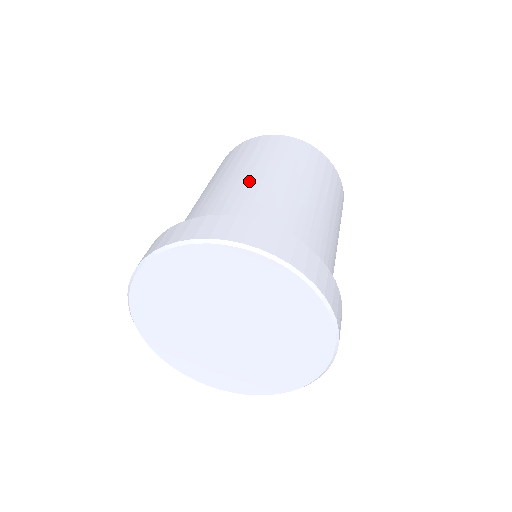
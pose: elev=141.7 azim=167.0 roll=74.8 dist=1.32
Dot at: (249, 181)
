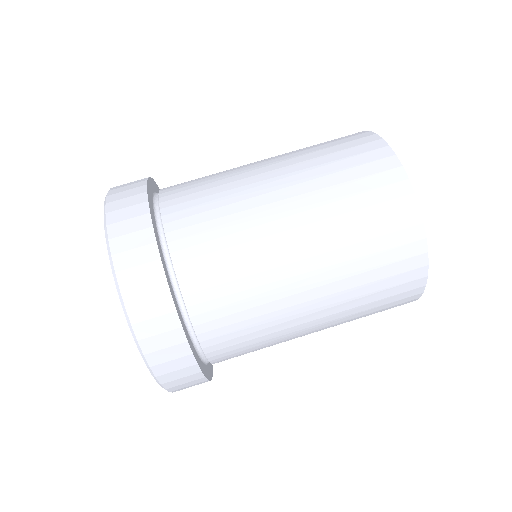
Dot at: (253, 185)
